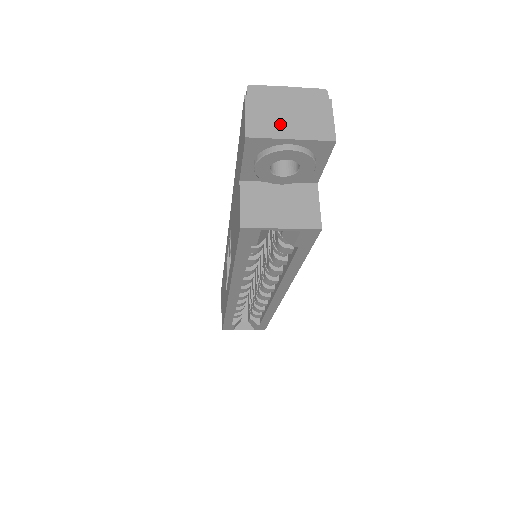
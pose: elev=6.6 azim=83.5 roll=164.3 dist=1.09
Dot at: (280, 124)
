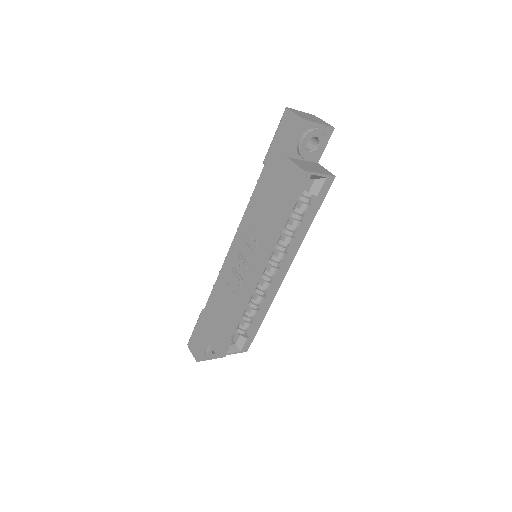
Dot at: (311, 119)
